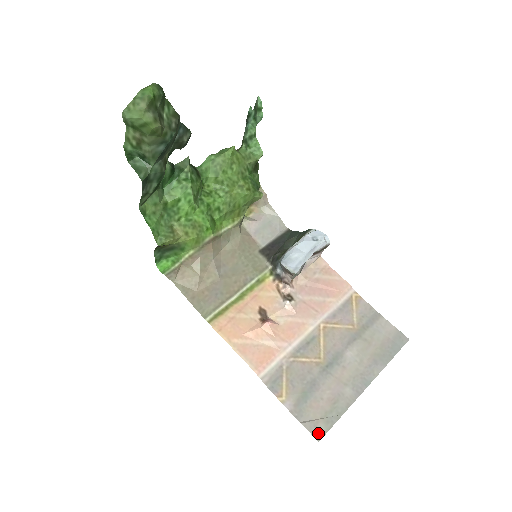
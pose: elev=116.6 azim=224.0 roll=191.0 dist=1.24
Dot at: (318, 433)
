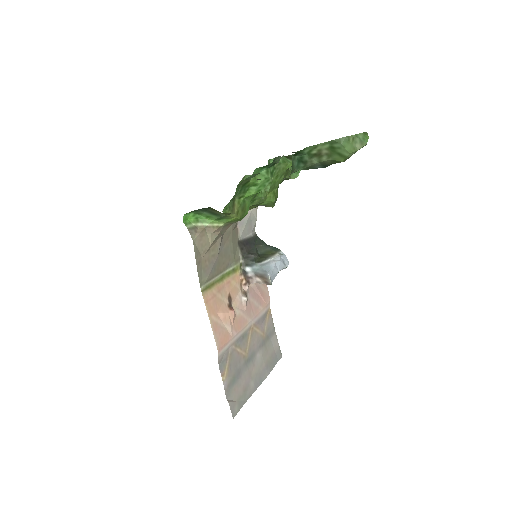
Dot at: (234, 412)
